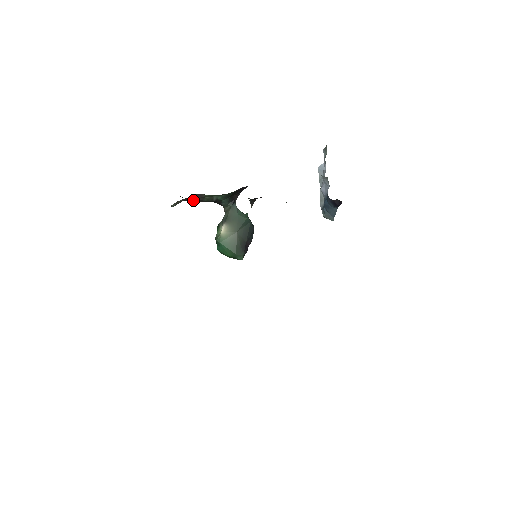
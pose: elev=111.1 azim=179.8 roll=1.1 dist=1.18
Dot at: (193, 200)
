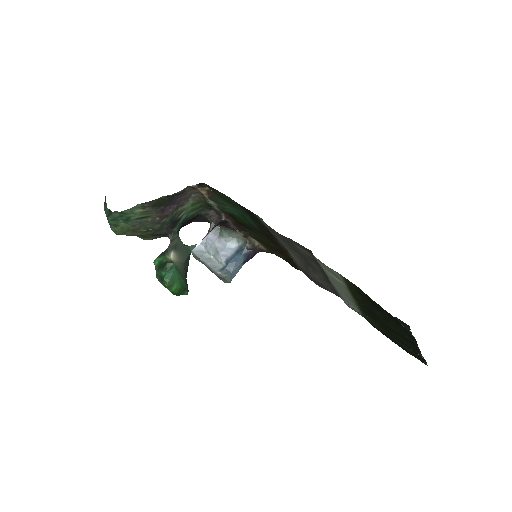
Dot at: (159, 210)
